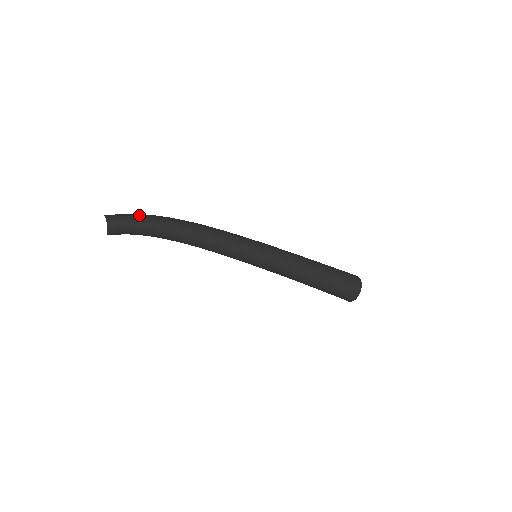
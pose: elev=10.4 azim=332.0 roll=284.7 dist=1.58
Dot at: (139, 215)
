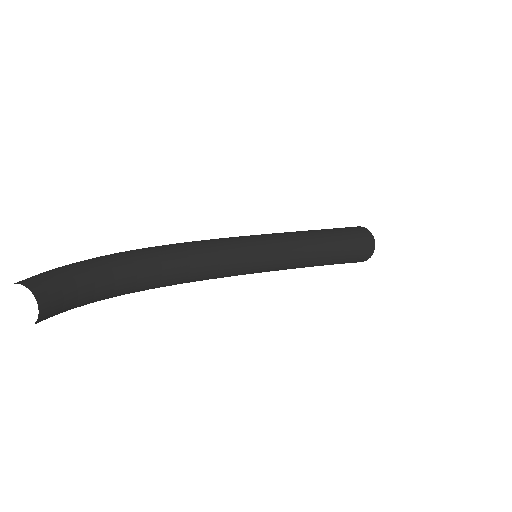
Dot at: (67, 265)
